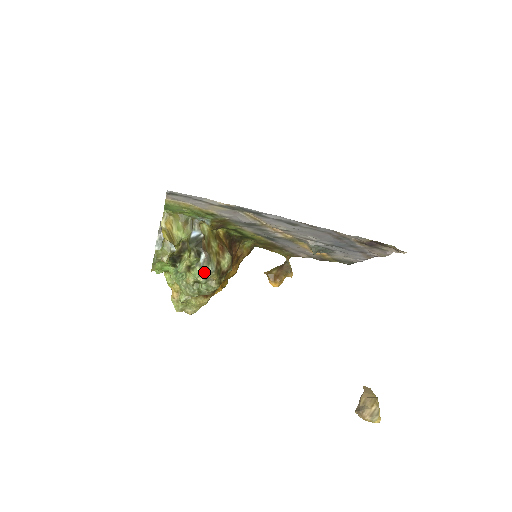
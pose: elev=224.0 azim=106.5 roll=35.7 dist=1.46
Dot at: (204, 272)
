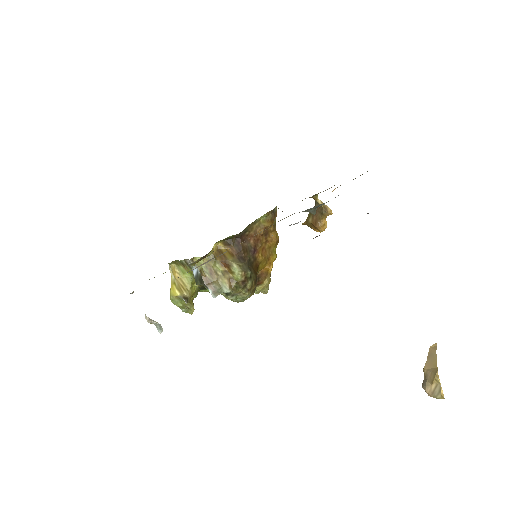
Dot at: (227, 293)
